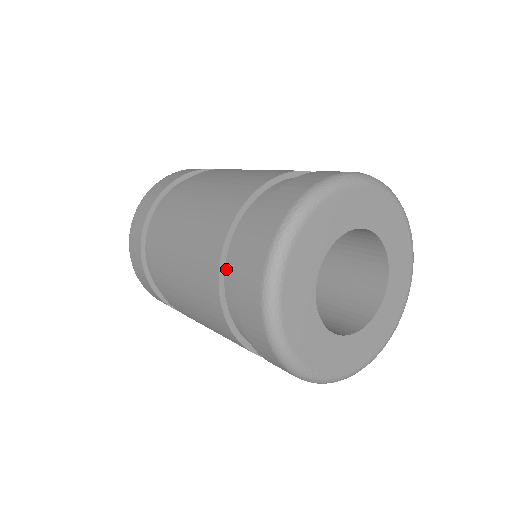
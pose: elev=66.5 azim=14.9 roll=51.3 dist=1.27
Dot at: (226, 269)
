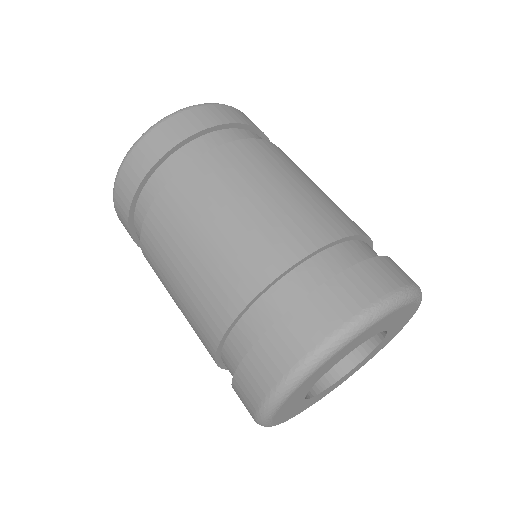
Dot at: (245, 317)
